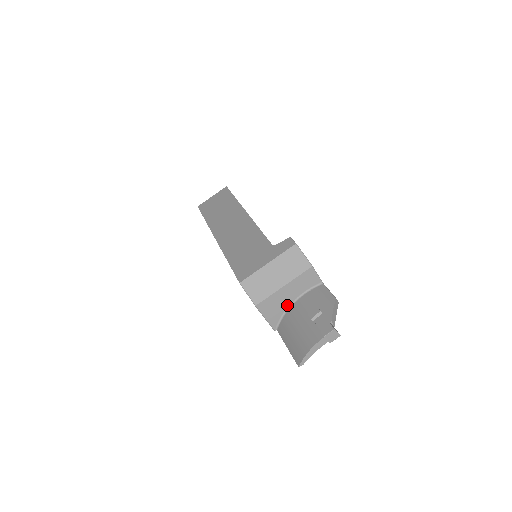
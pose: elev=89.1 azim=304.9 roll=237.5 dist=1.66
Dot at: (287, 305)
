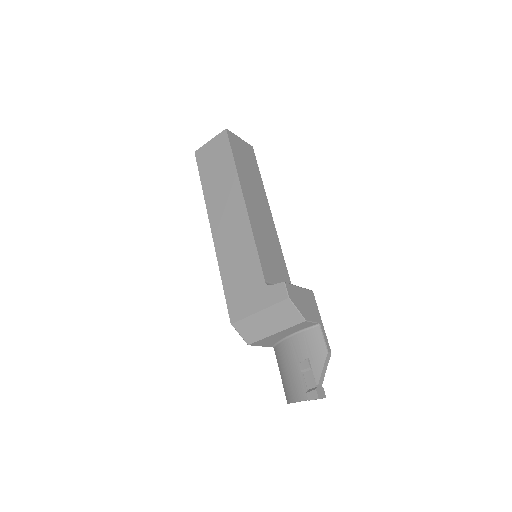
Dot at: (282, 338)
